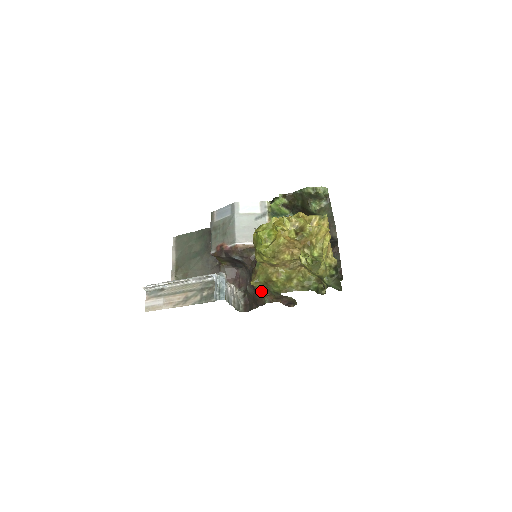
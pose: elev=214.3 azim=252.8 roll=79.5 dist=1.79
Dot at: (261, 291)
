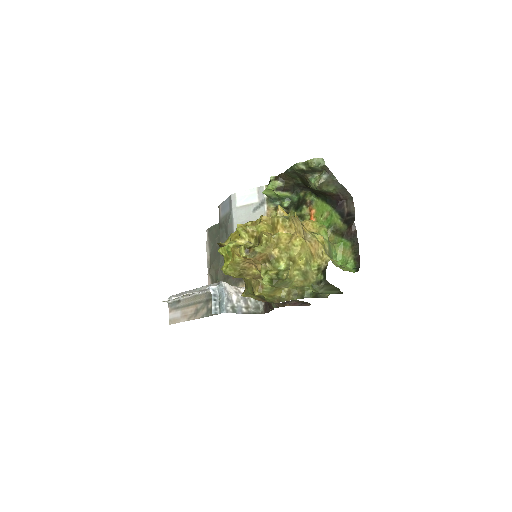
Dot at: (258, 300)
